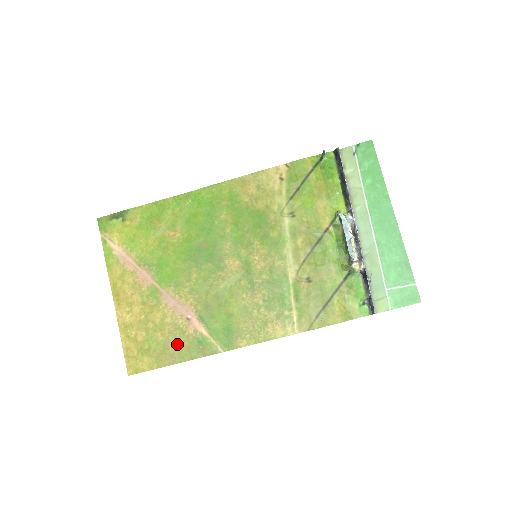
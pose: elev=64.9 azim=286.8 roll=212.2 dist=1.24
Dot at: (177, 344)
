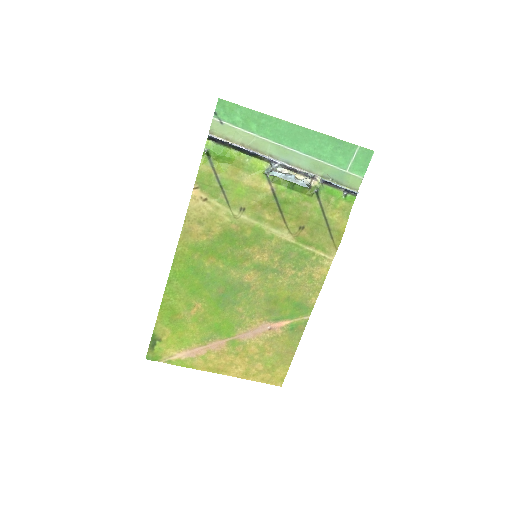
Dot at: (282, 345)
